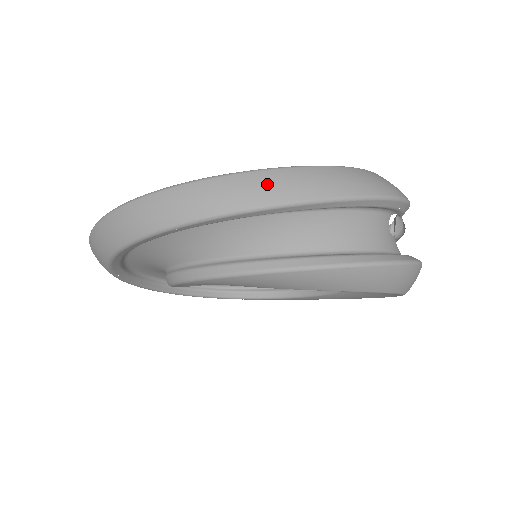
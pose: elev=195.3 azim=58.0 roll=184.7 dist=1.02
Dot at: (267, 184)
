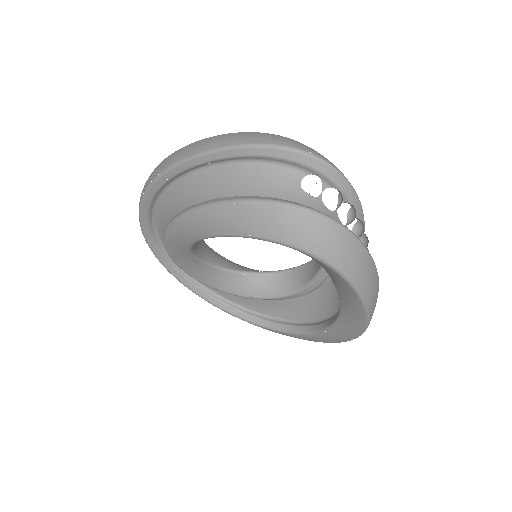
Dot at: (188, 148)
